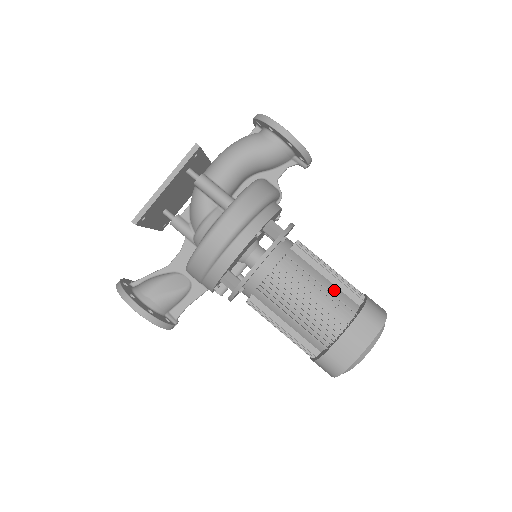
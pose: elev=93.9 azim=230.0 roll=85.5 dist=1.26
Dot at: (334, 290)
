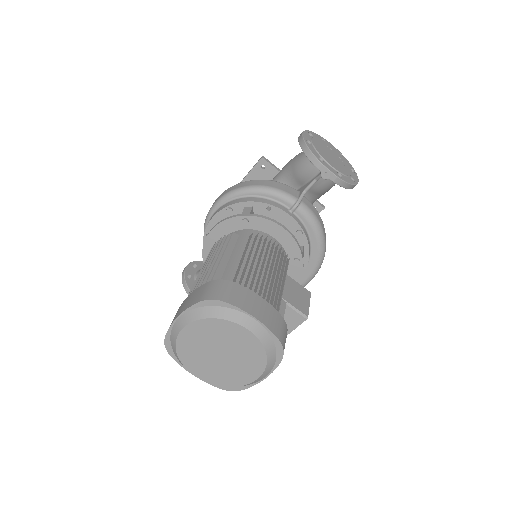
Dot at: (230, 269)
